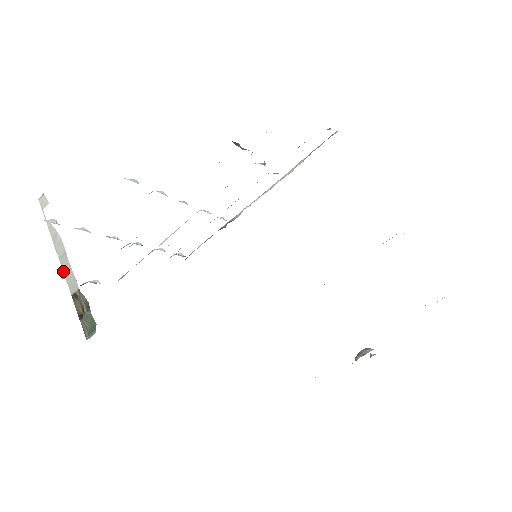
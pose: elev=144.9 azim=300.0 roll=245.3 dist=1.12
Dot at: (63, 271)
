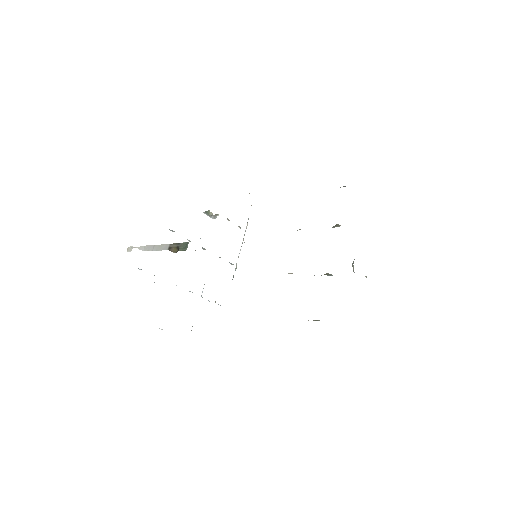
Dot at: (157, 250)
